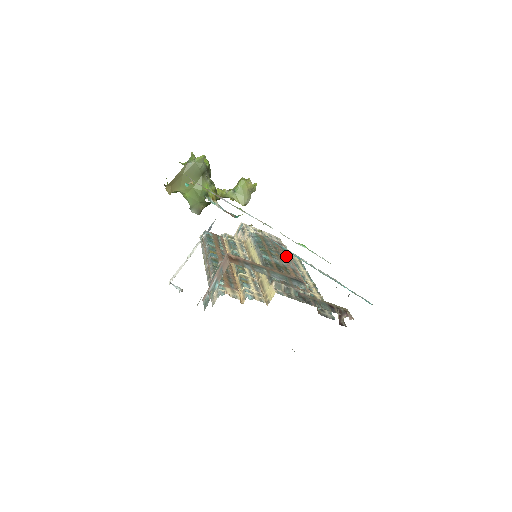
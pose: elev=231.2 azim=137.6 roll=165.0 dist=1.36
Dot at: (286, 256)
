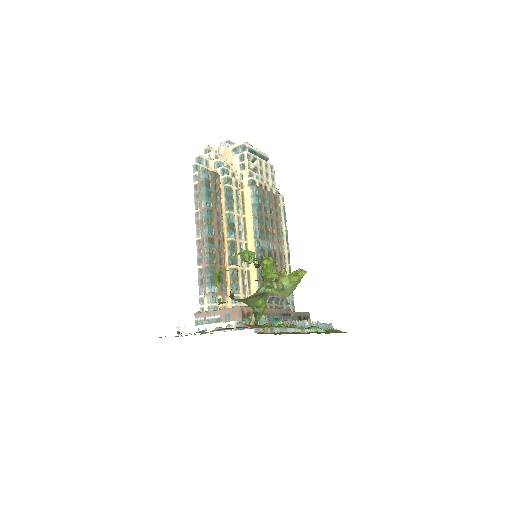
Dot at: (278, 225)
